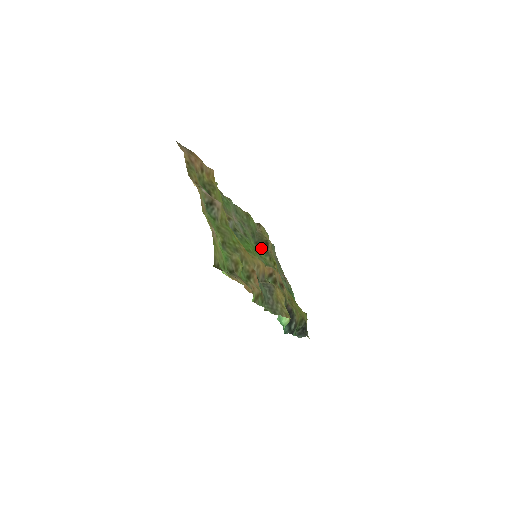
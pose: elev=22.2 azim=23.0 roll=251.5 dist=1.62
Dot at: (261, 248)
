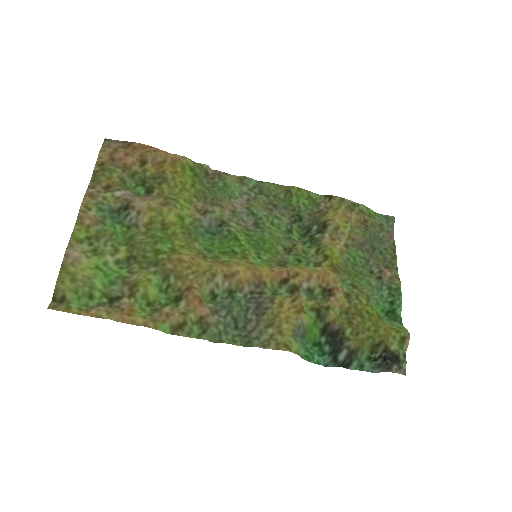
Dot at: (311, 235)
